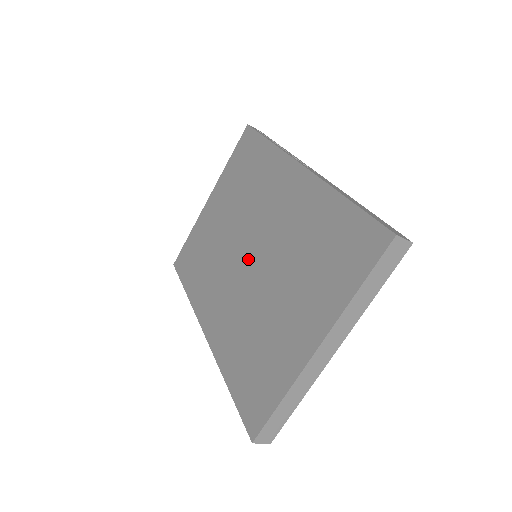
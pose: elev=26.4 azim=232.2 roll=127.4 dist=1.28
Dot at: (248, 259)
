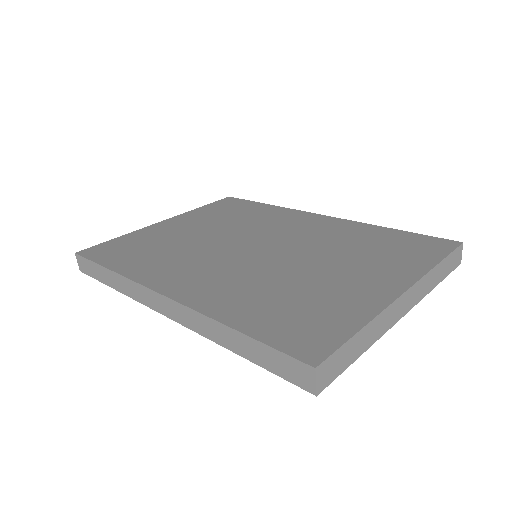
Dot at: (254, 250)
